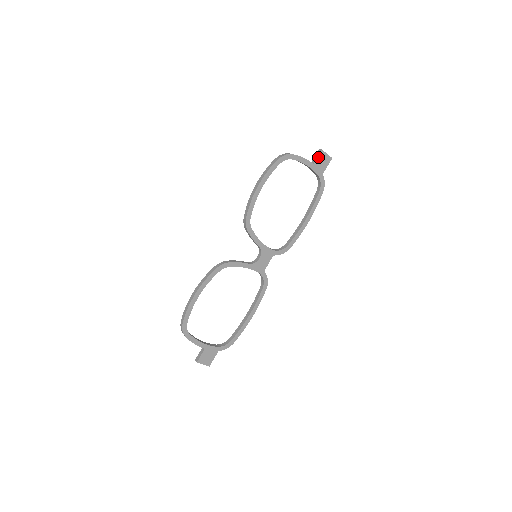
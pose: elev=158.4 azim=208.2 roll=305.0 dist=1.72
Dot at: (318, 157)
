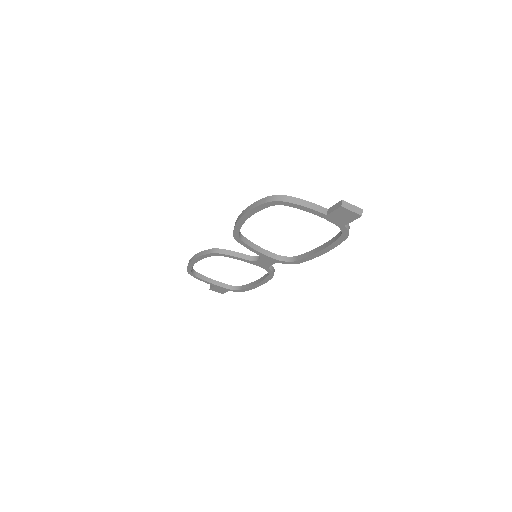
Dot at: (335, 211)
